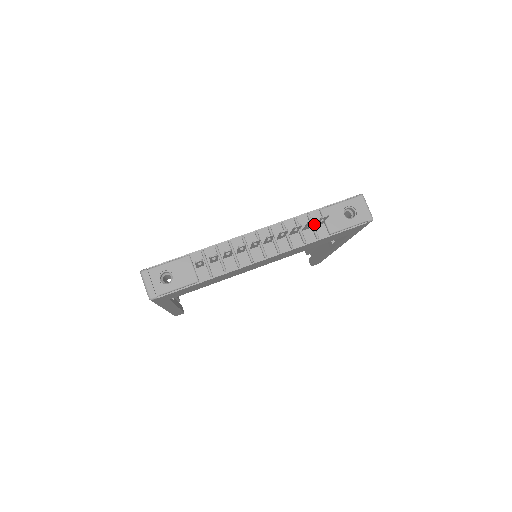
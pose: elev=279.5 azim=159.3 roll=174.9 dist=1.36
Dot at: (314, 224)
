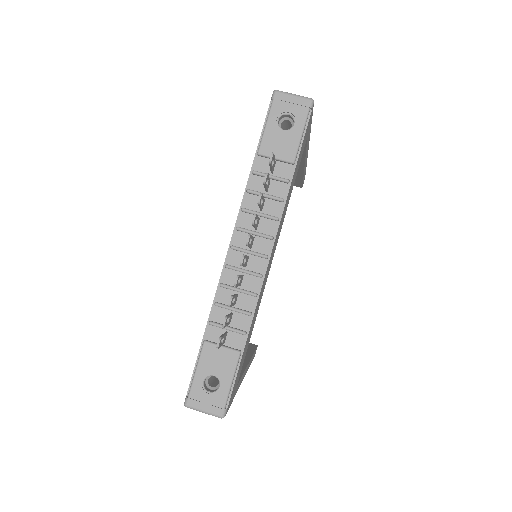
Dot at: (269, 173)
